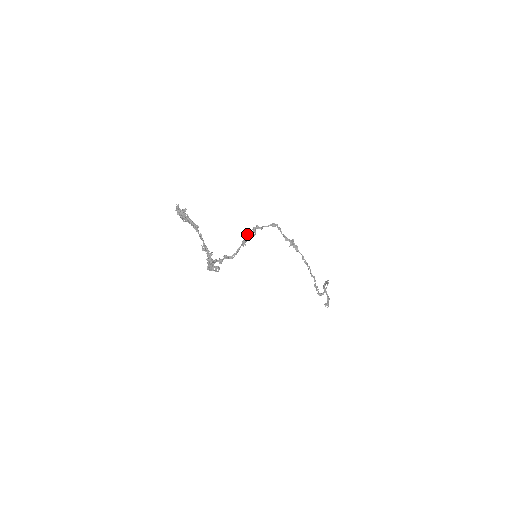
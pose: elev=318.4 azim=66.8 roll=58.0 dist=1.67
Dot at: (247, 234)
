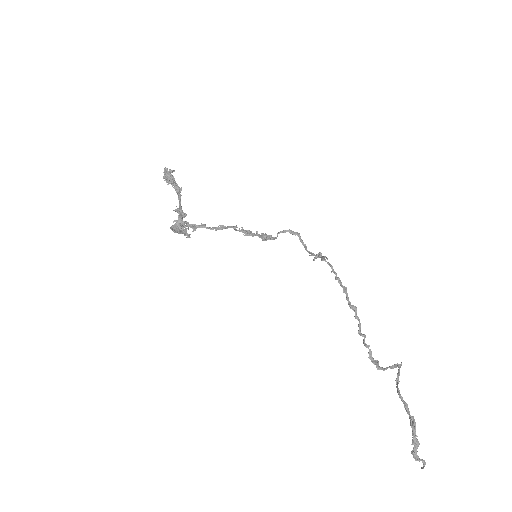
Dot at: (251, 233)
